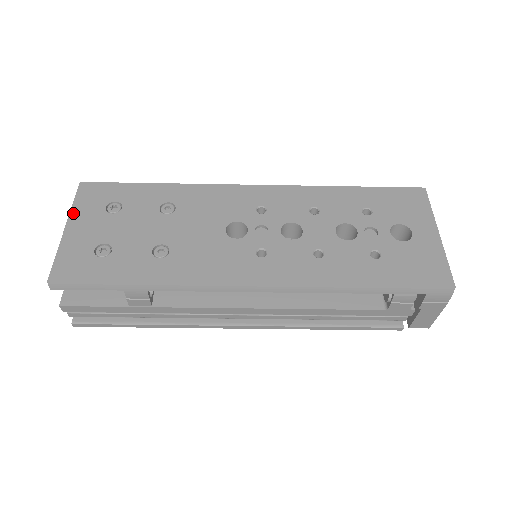
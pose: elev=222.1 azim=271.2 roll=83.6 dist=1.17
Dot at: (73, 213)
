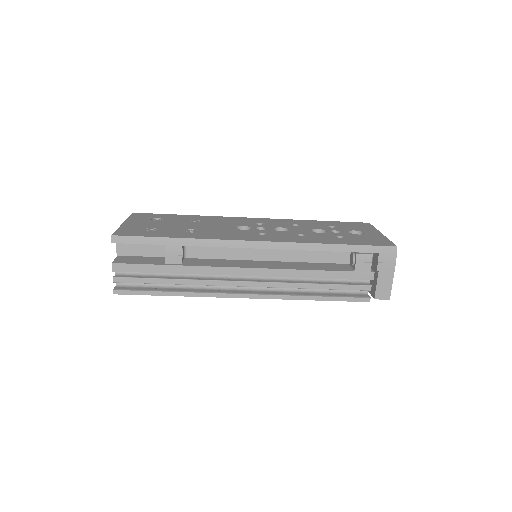
Dot at: (129, 220)
